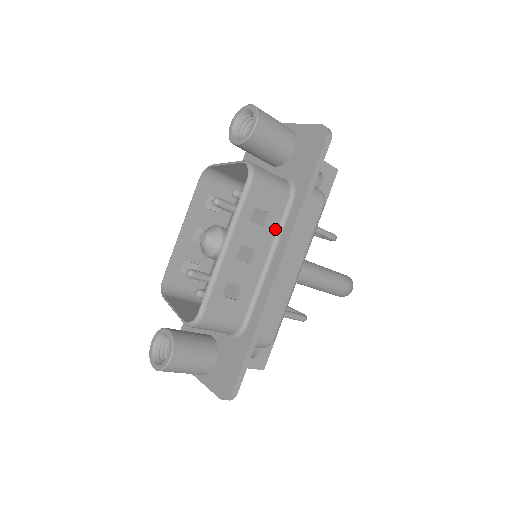
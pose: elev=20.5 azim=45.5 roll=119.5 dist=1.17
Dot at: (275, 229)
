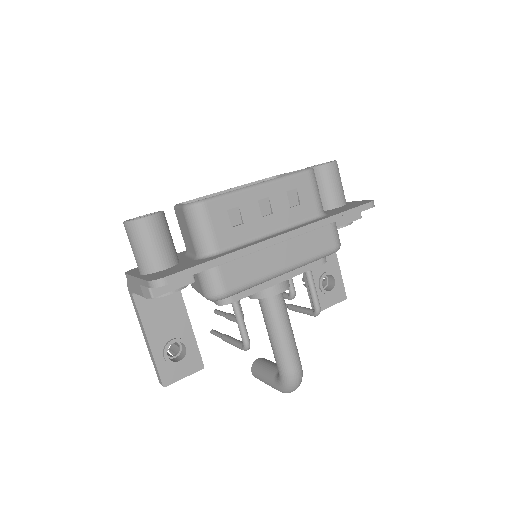
Dot at: (295, 220)
